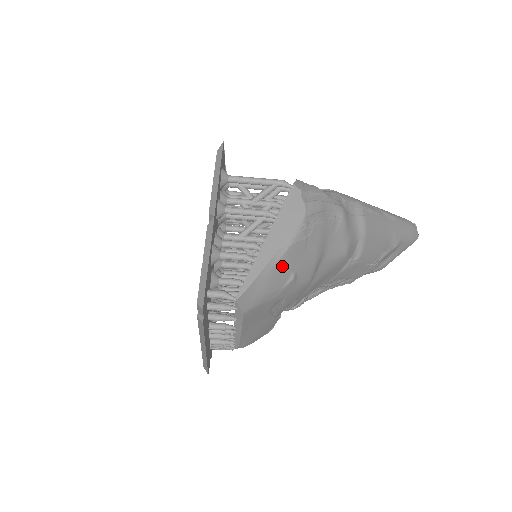
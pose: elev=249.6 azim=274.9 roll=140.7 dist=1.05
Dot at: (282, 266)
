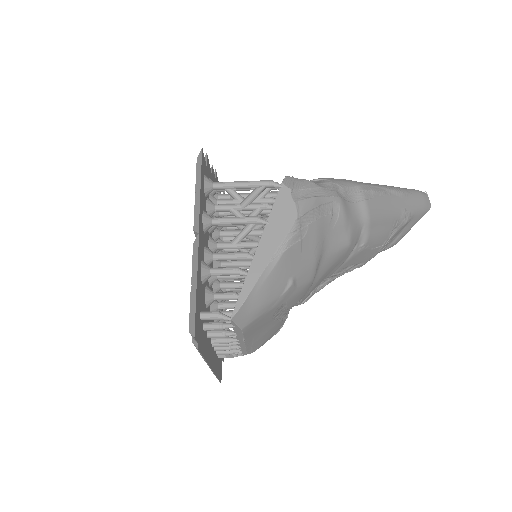
Dot at: (277, 275)
